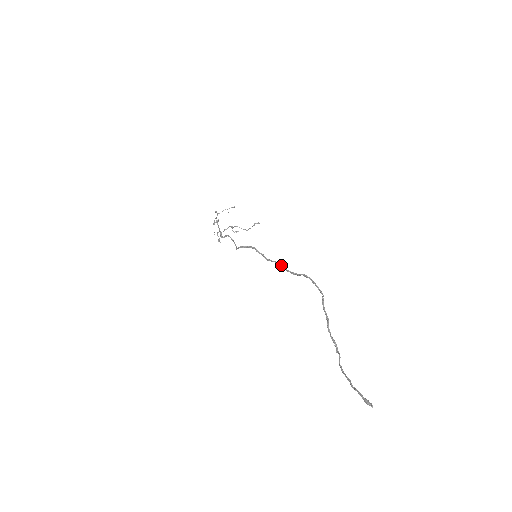
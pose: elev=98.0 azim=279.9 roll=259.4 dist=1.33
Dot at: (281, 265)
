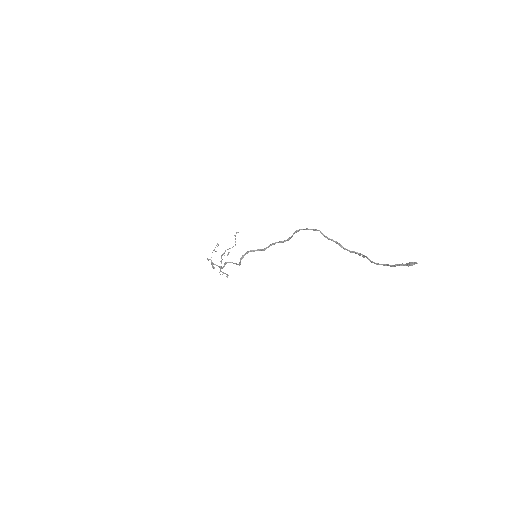
Dot at: occluded
